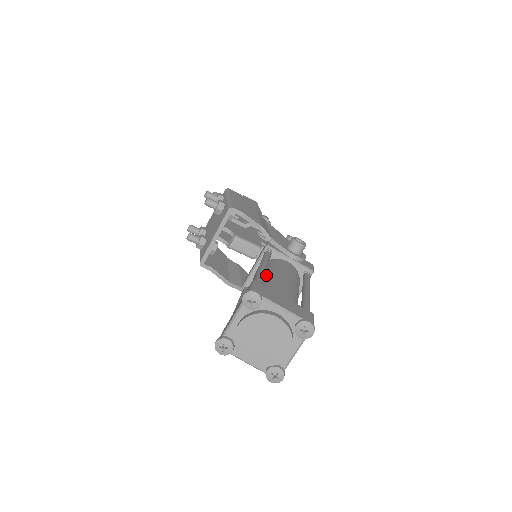
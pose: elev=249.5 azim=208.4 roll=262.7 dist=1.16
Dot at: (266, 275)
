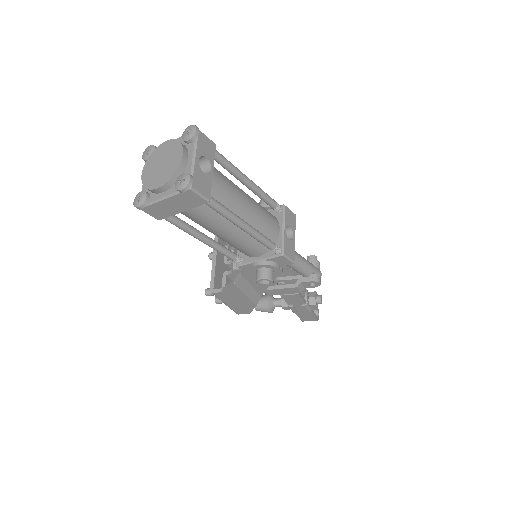
Dot at: occluded
